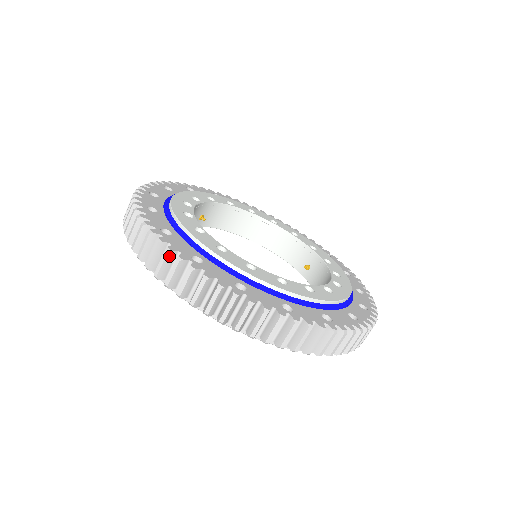
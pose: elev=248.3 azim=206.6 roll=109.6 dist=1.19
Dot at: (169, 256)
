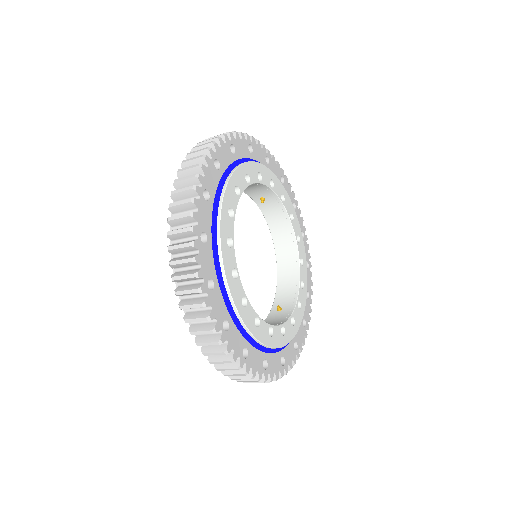
Dot at: (274, 378)
